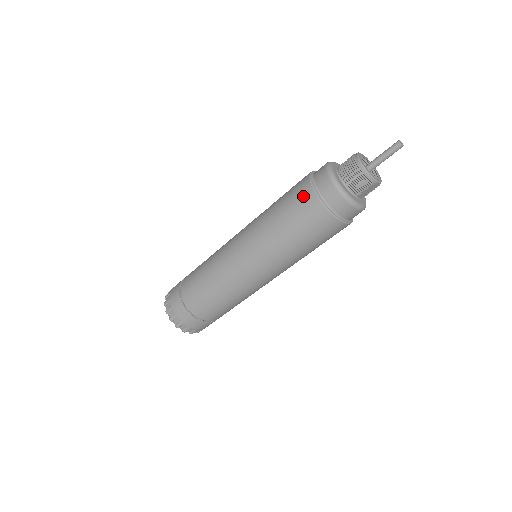
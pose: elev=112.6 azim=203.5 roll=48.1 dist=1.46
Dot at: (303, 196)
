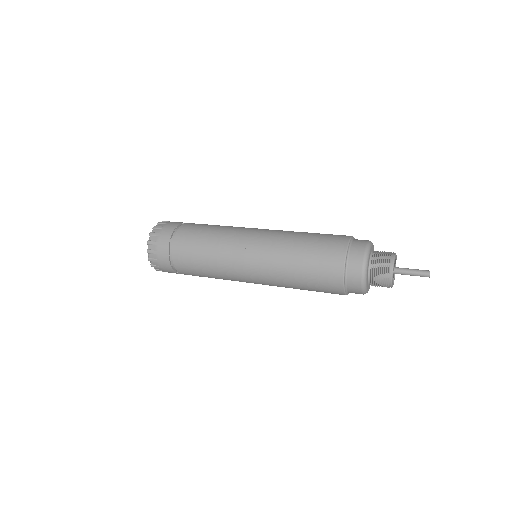
Dot at: (332, 267)
